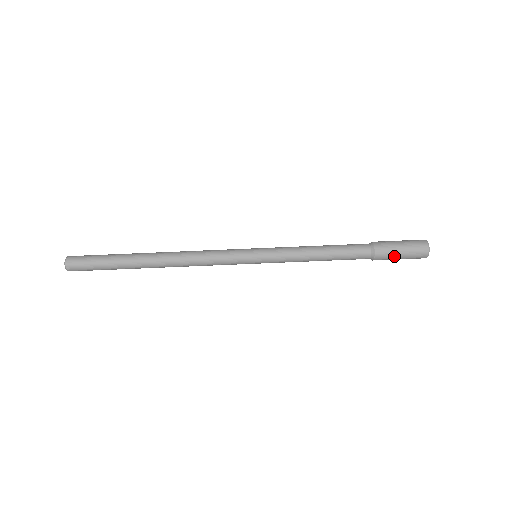
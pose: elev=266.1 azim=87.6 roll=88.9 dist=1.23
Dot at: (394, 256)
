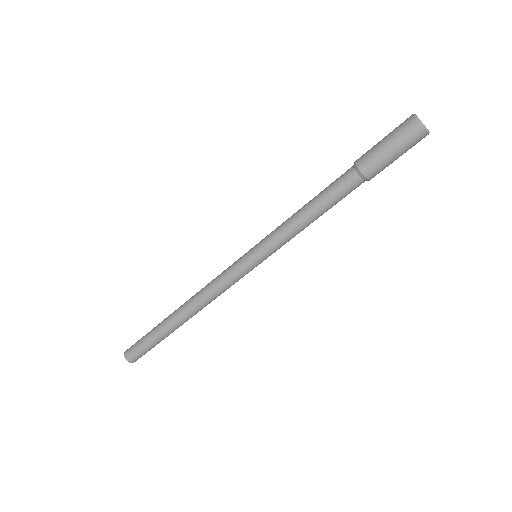
Dot at: (387, 161)
